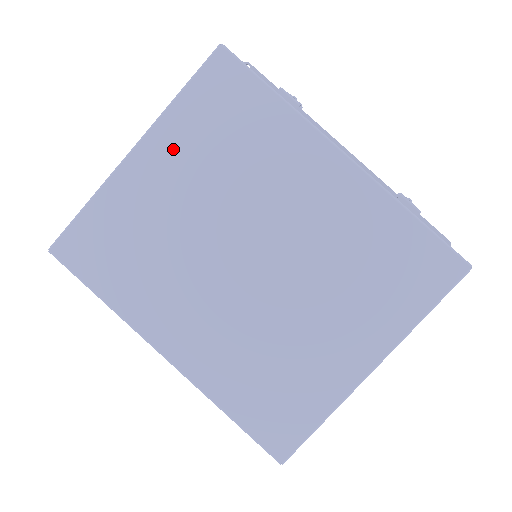
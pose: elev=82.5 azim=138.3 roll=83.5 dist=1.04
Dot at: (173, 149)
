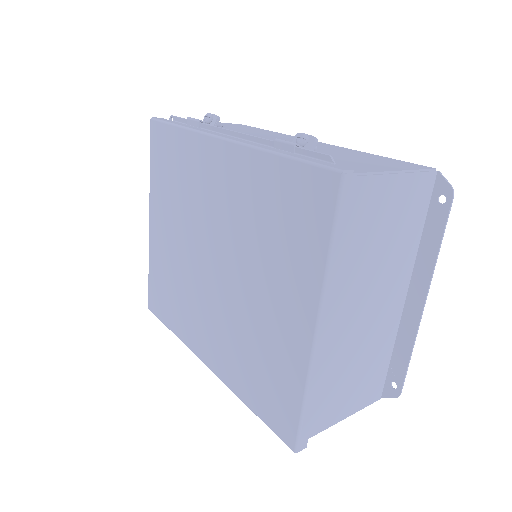
Dot at: (160, 207)
